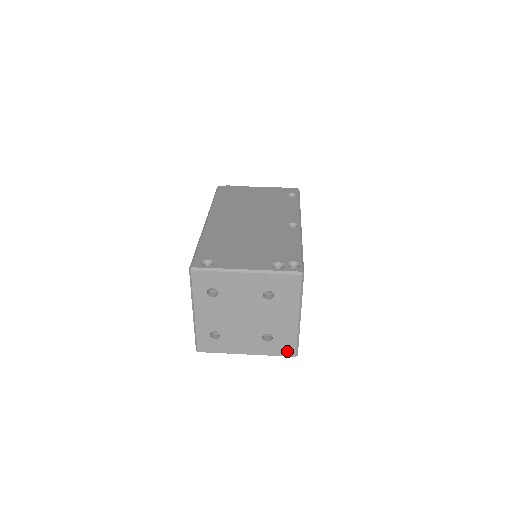
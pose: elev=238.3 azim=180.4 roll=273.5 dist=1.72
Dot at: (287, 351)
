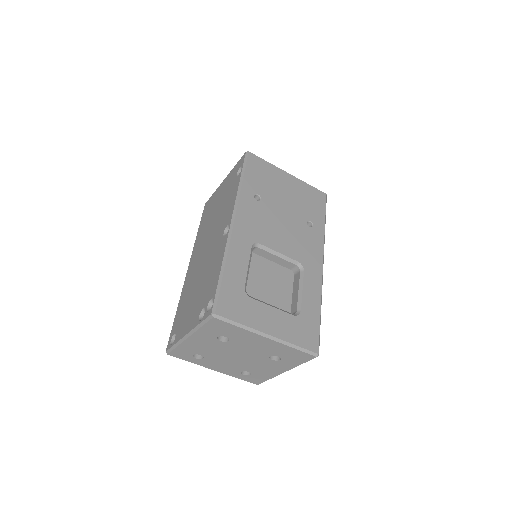
Dot at: (304, 357)
